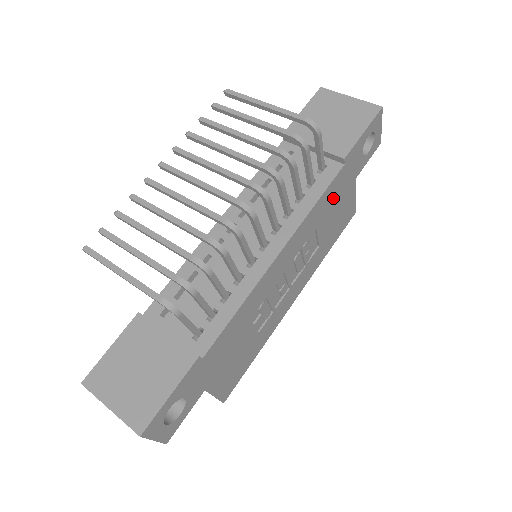
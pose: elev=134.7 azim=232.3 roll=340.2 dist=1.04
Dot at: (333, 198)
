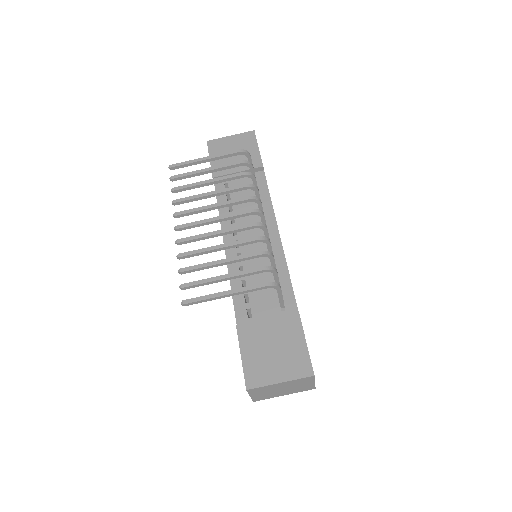
Dot at: occluded
